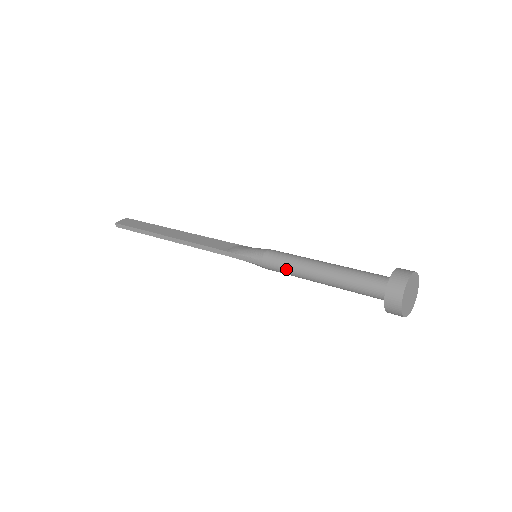
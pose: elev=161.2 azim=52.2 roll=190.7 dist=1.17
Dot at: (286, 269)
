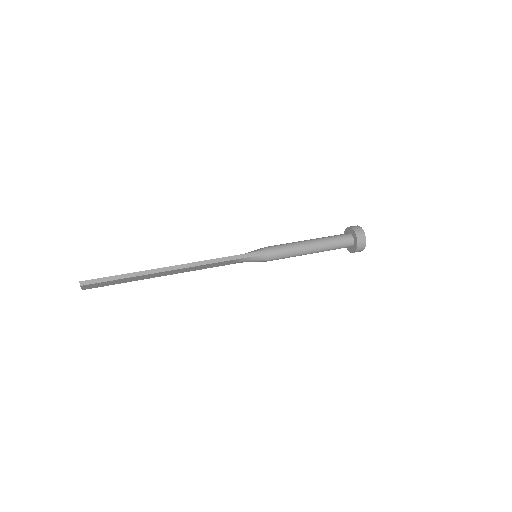
Dot at: (288, 248)
